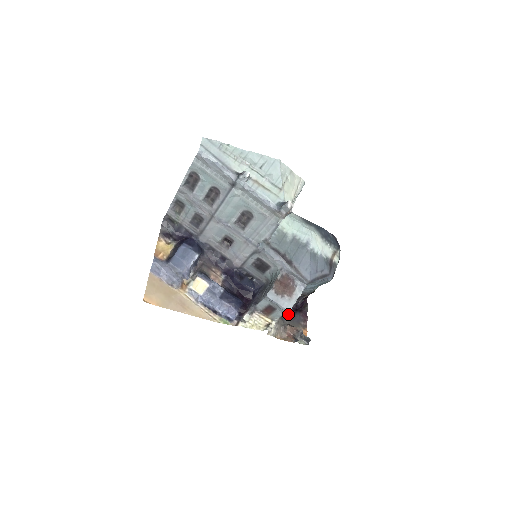
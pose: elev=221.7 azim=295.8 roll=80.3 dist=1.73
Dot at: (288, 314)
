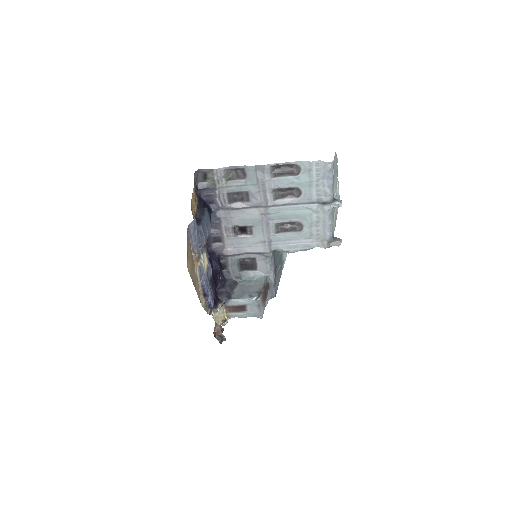
Dot at: occluded
